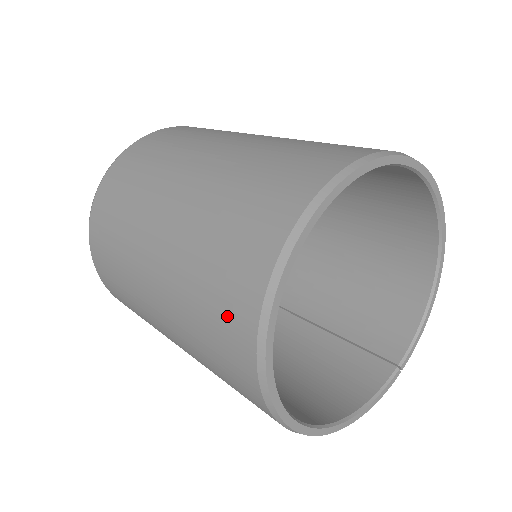
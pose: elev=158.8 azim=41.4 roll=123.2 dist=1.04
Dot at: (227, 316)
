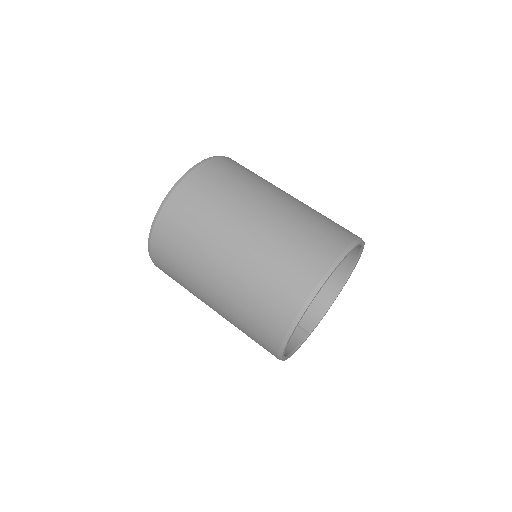
Dot at: (283, 297)
